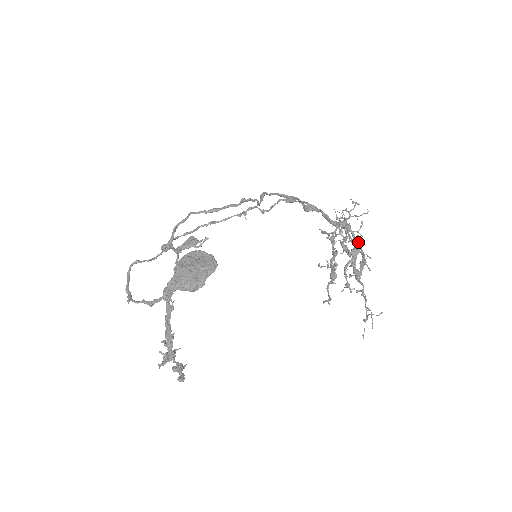
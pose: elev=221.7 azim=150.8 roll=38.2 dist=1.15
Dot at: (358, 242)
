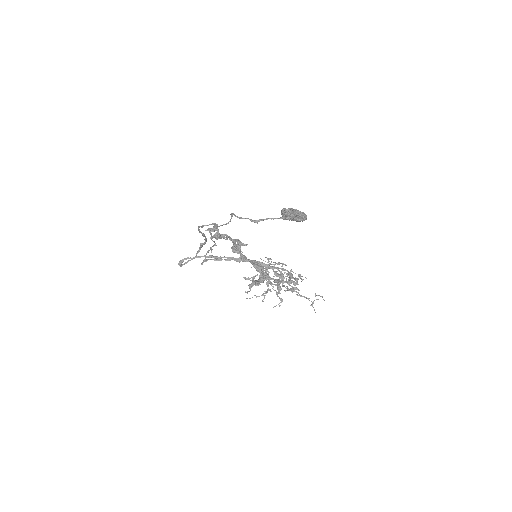
Dot at: (285, 272)
